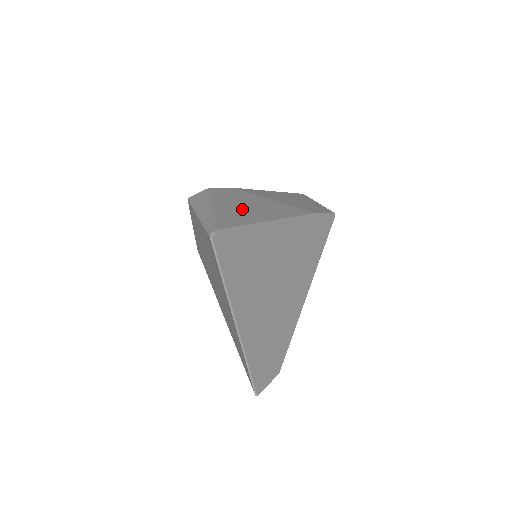
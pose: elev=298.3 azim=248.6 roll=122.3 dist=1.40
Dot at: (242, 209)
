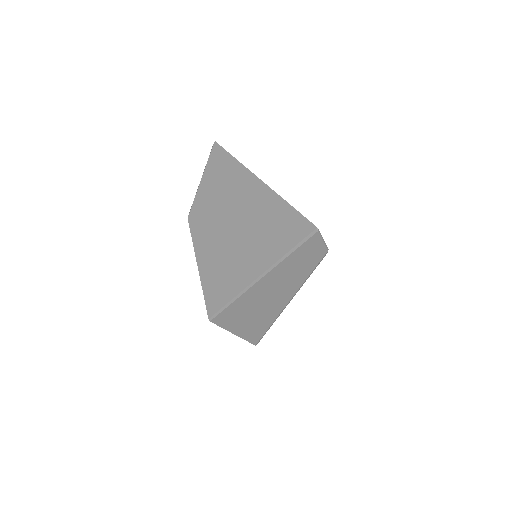
Dot at: occluded
